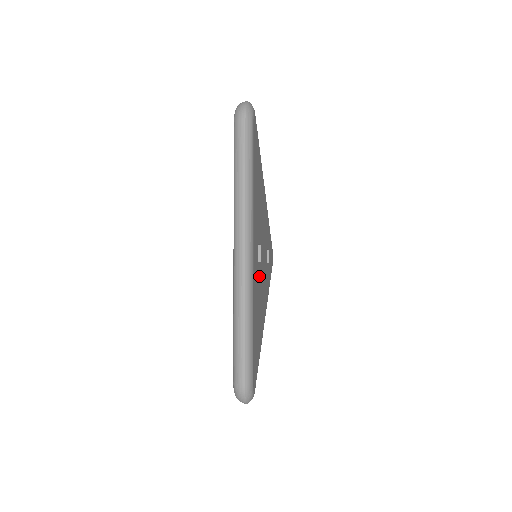
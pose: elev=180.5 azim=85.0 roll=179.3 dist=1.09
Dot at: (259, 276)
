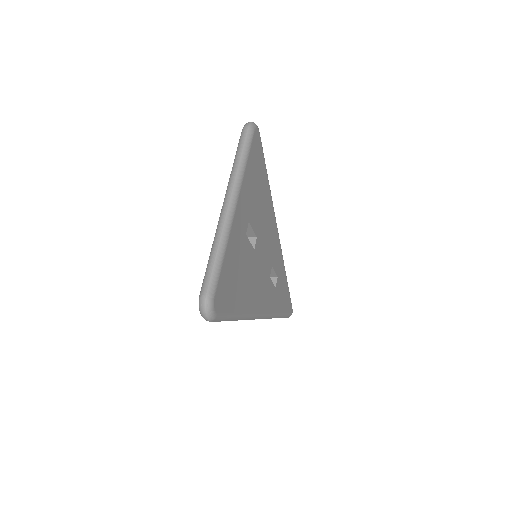
Dot at: (247, 251)
